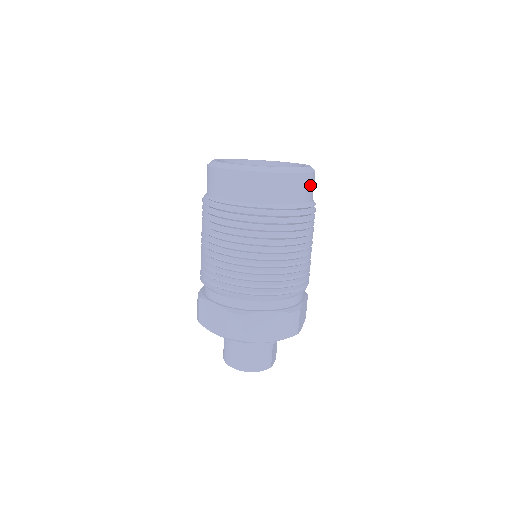
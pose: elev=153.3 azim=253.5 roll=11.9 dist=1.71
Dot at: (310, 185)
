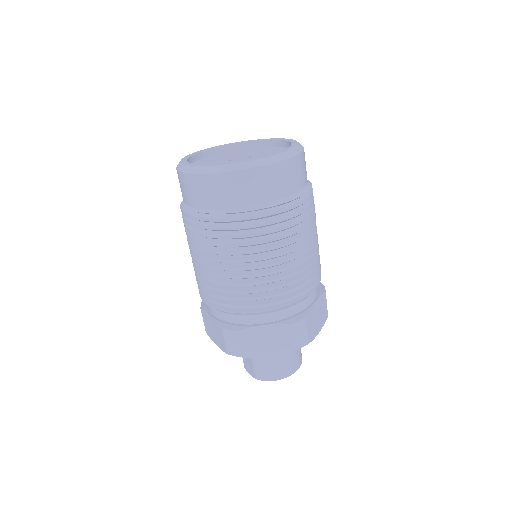
Dot at: occluded
